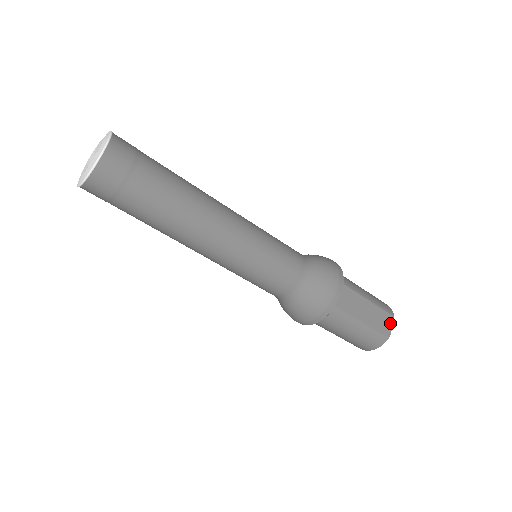
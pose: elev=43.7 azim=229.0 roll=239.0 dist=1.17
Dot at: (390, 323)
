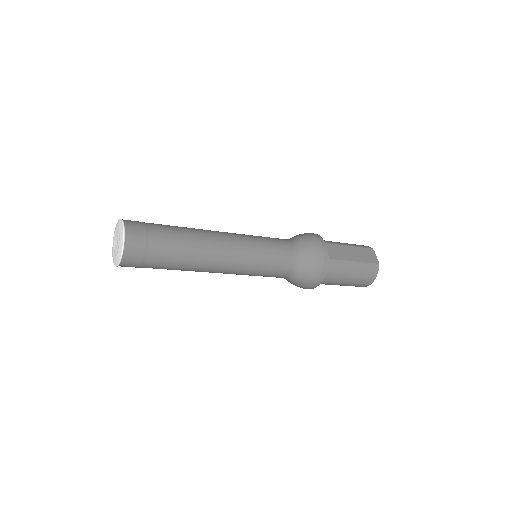
Dot at: (373, 254)
